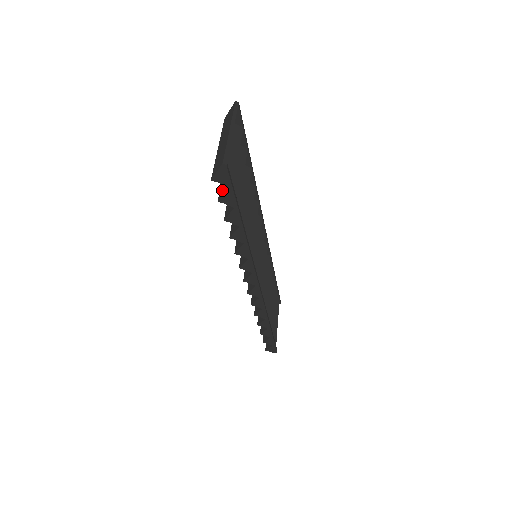
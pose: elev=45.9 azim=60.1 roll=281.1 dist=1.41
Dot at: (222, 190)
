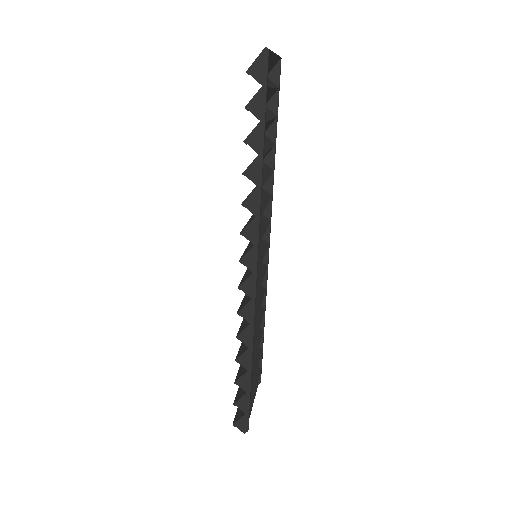
Dot at: (252, 100)
